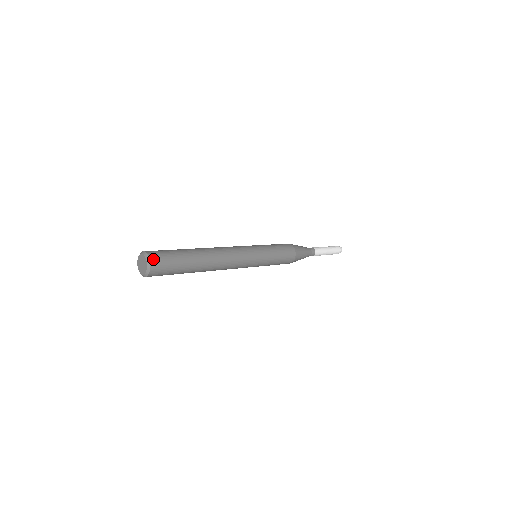
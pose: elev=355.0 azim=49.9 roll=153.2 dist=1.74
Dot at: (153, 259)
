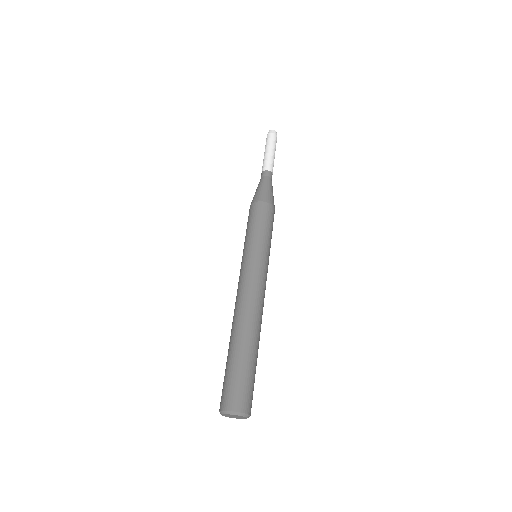
Dot at: occluded
